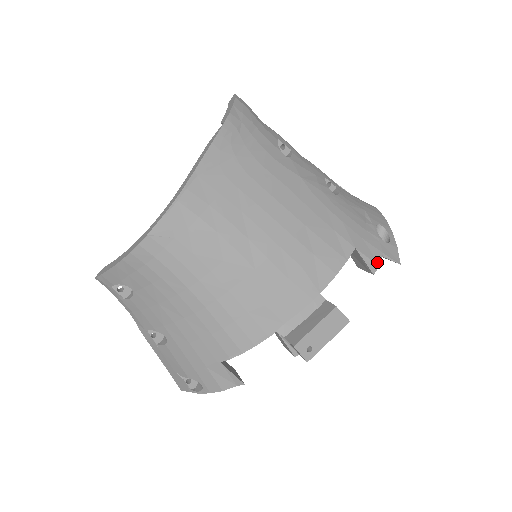
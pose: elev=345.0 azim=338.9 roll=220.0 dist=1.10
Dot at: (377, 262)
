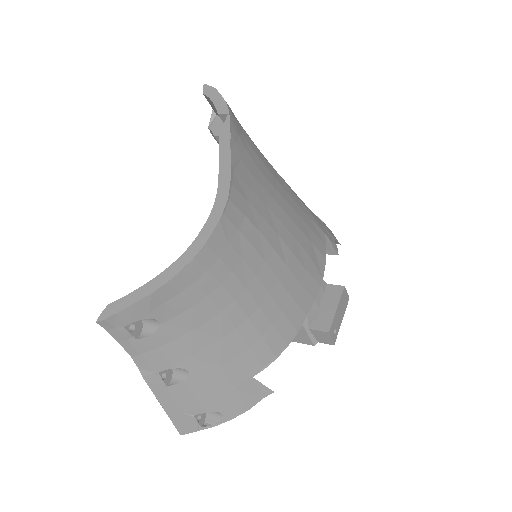
Dot at: (335, 244)
